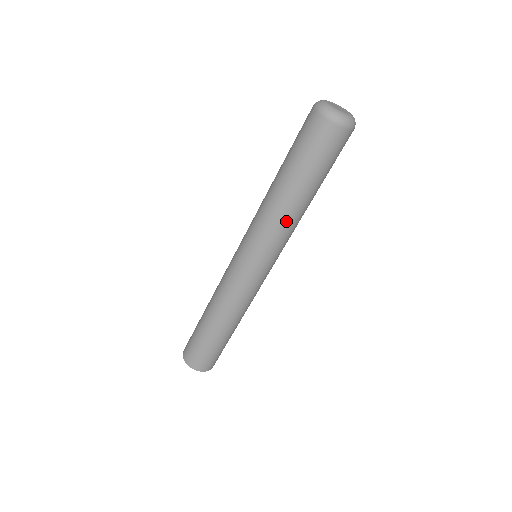
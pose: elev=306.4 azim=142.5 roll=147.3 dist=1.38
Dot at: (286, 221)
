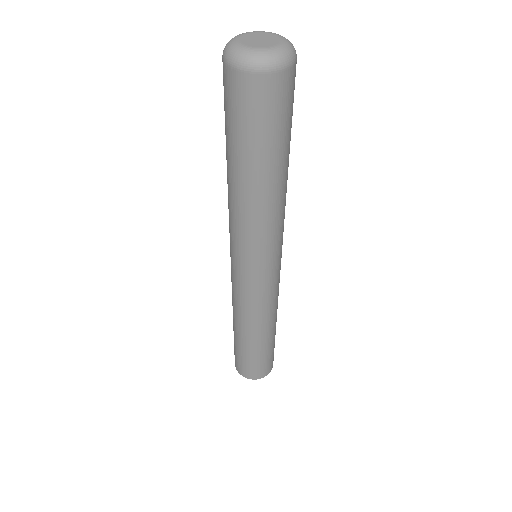
Dot at: (281, 209)
